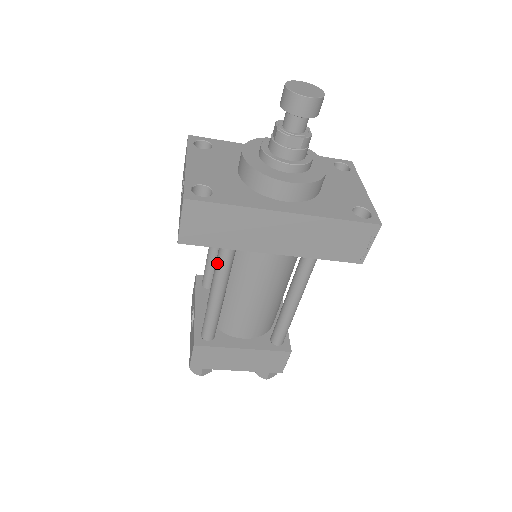
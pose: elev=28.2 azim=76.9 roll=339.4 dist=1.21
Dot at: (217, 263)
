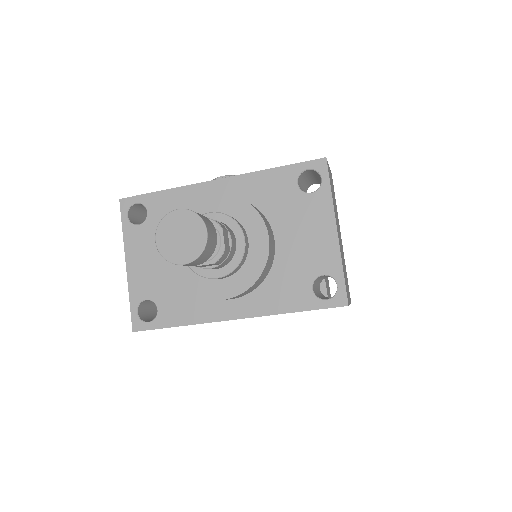
Dot at: occluded
